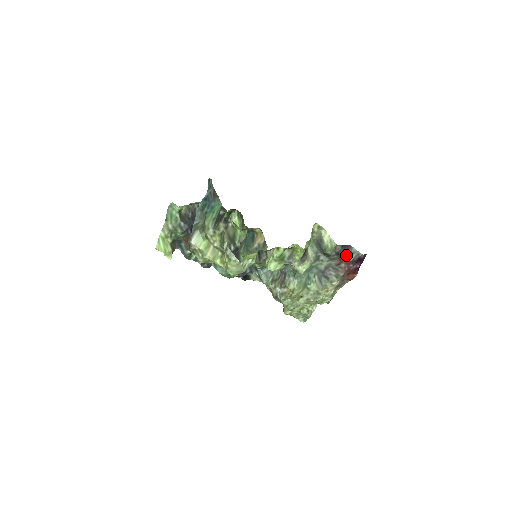
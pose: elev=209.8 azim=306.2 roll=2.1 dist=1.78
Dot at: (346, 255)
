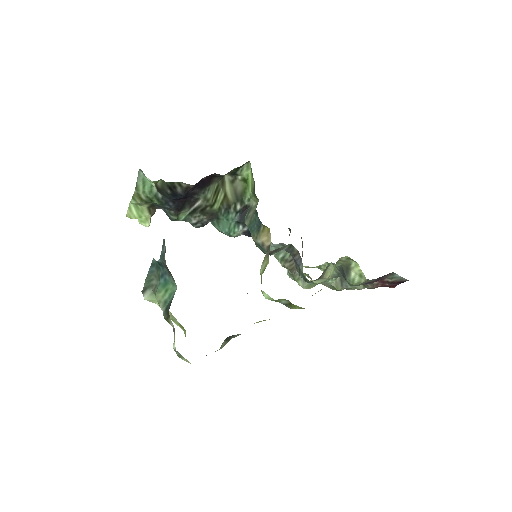
Dot at: occluded
